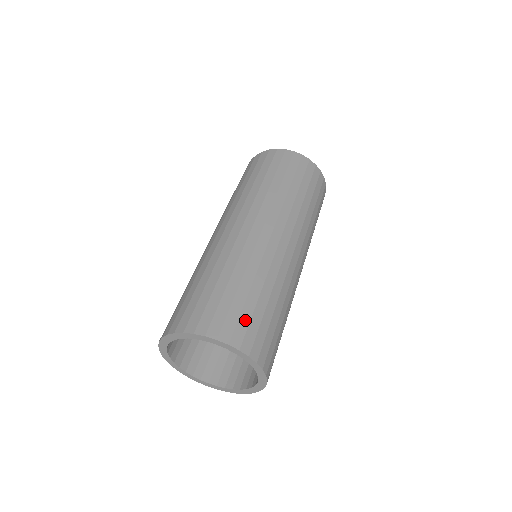
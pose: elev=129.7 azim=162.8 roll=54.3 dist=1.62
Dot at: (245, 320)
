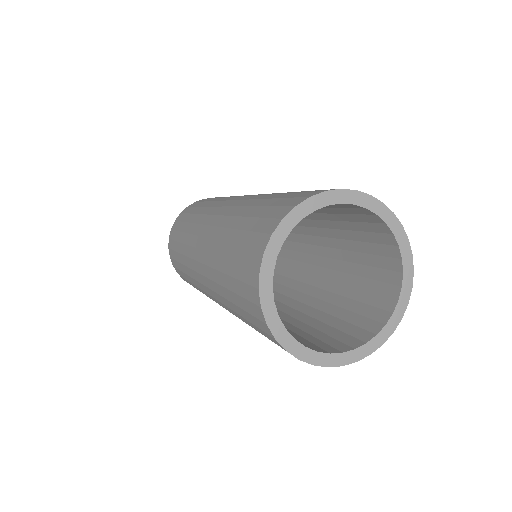
Dot at: (310, 191)
